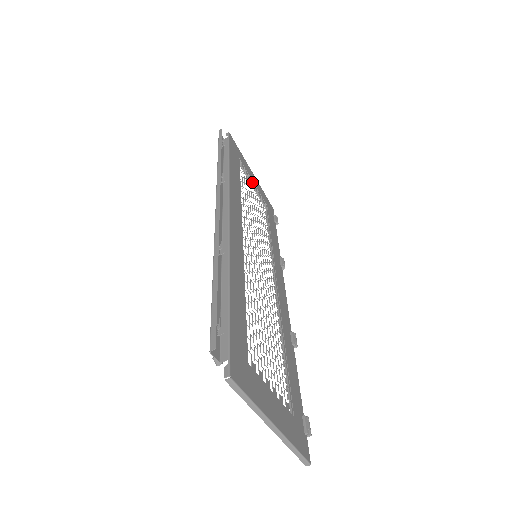
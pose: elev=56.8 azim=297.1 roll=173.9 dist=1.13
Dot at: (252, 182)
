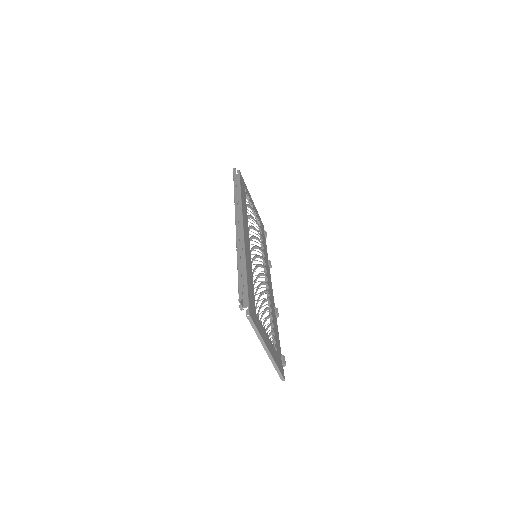
Dot at: (252, 206)
